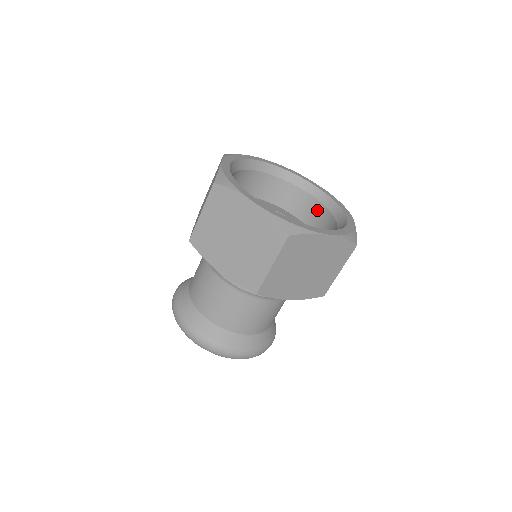
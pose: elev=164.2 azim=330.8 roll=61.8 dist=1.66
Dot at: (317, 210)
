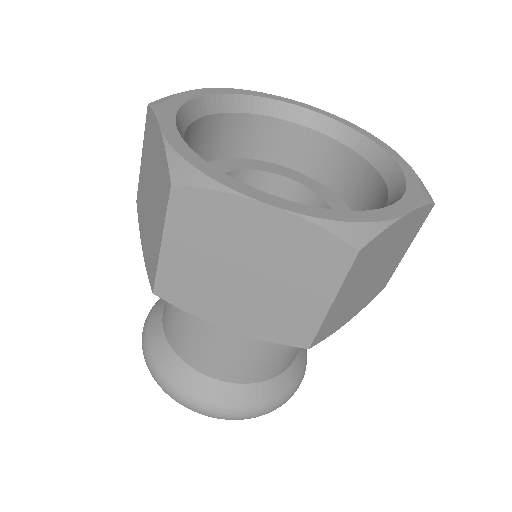
Dot at: (379, 198)
